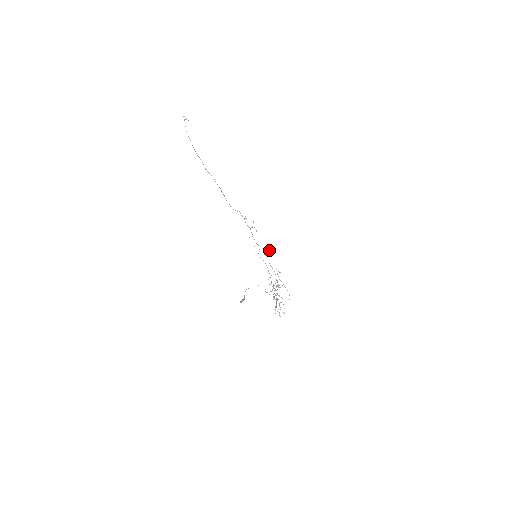
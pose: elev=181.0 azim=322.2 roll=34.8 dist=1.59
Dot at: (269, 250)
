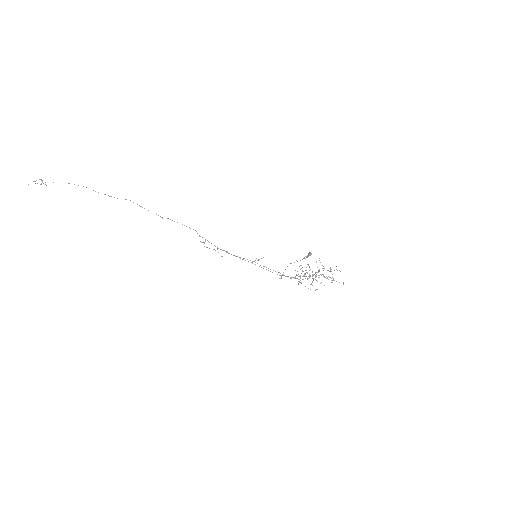
Dot at: occluded
